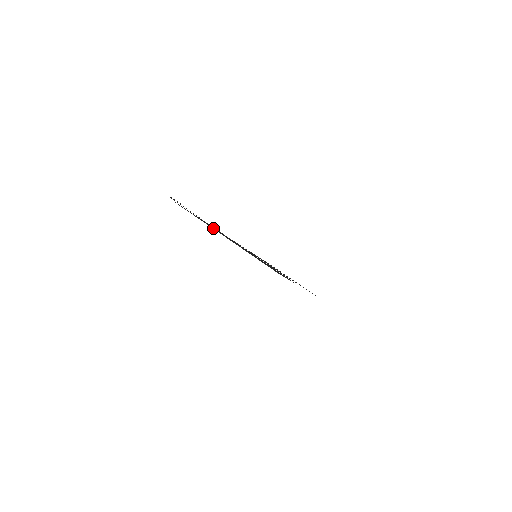
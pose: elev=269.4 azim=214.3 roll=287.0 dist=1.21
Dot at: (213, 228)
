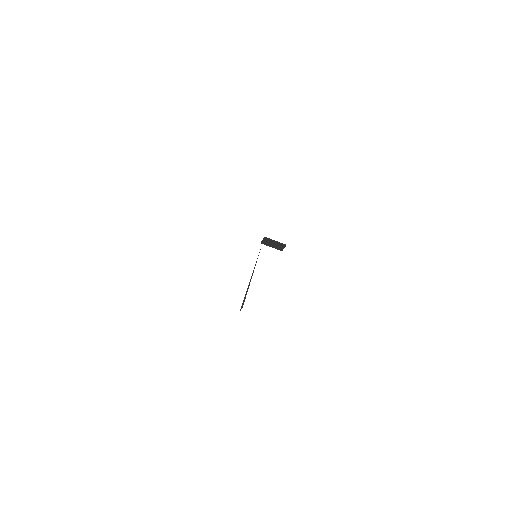
Dot at: occluded
